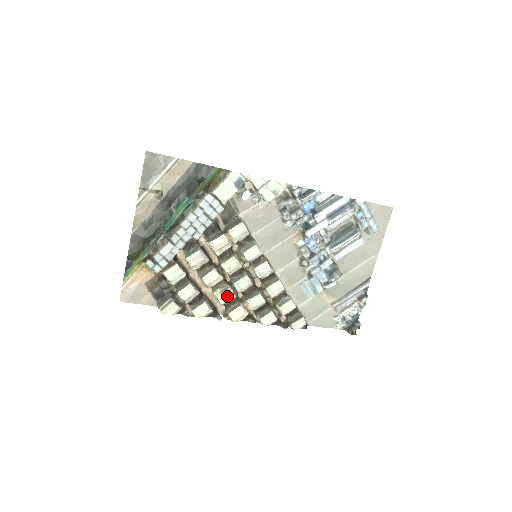
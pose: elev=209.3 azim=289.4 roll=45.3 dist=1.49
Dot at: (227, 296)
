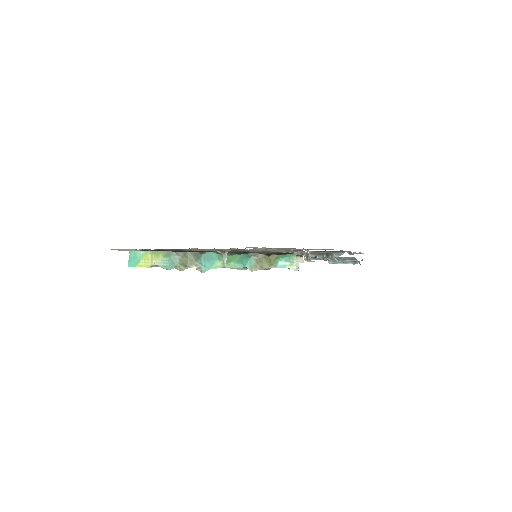
Dot at: occluded
